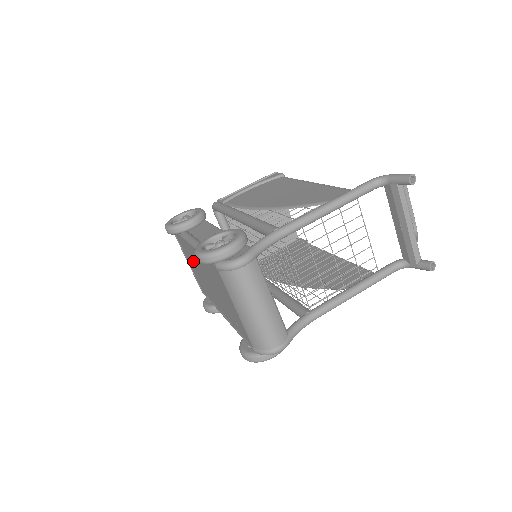
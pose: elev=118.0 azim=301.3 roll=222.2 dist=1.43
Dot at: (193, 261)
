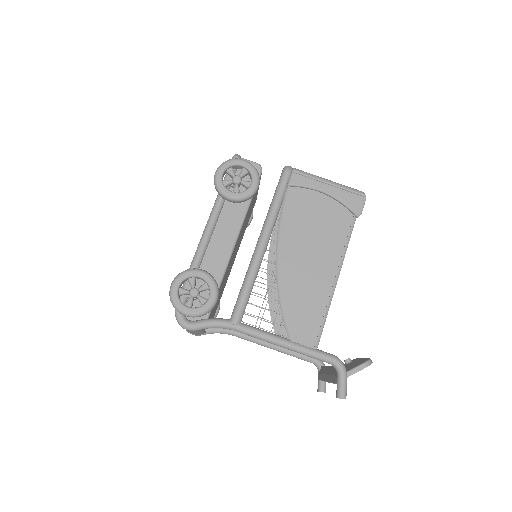
Dot at: occluded
